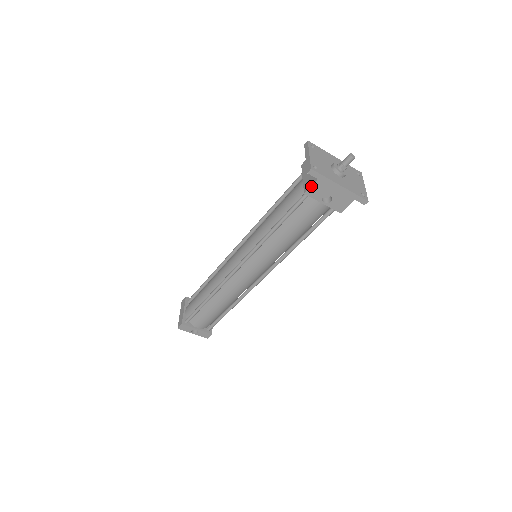
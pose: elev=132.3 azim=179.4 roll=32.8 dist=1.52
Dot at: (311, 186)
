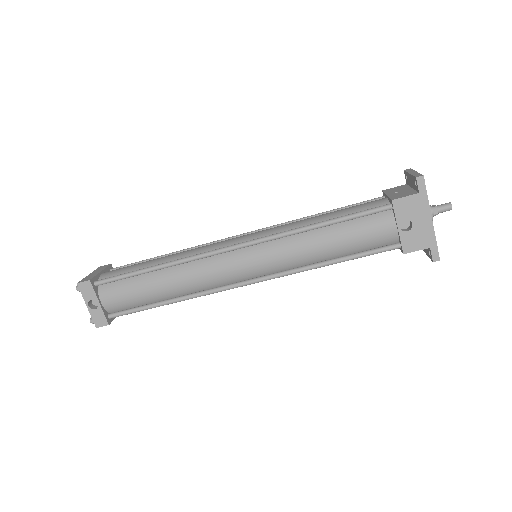
Dot at: (406, 196)
